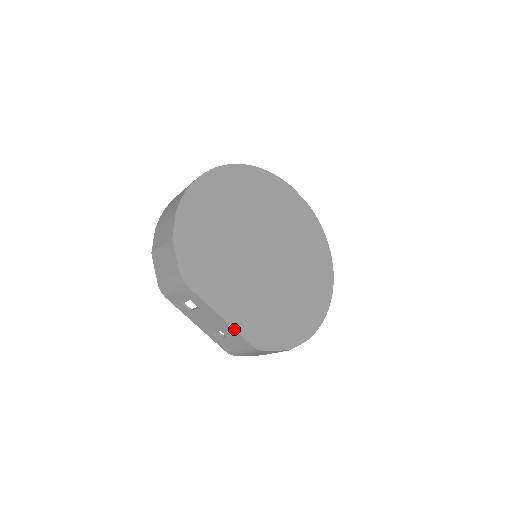
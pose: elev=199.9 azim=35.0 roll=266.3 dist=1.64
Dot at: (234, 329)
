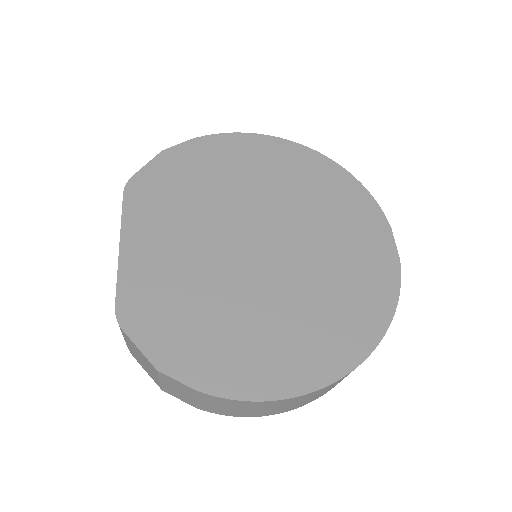
Dot at: (118, 270)
